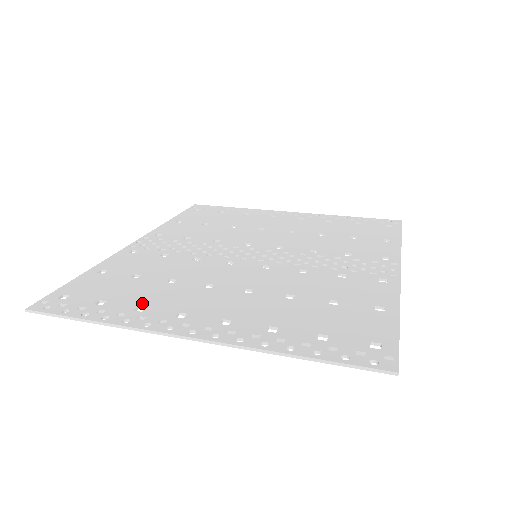
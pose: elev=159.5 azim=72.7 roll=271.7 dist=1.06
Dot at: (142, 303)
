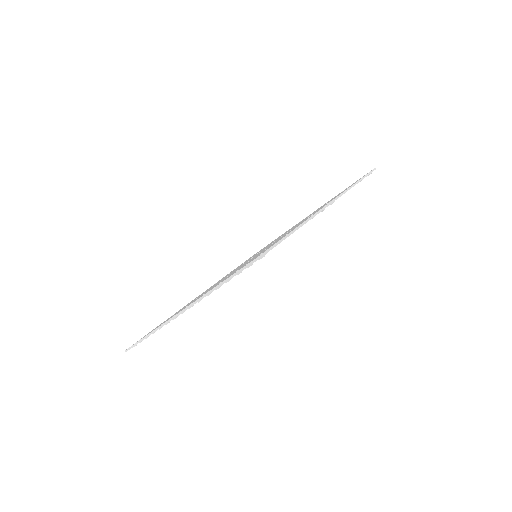
Dot at: occluded
